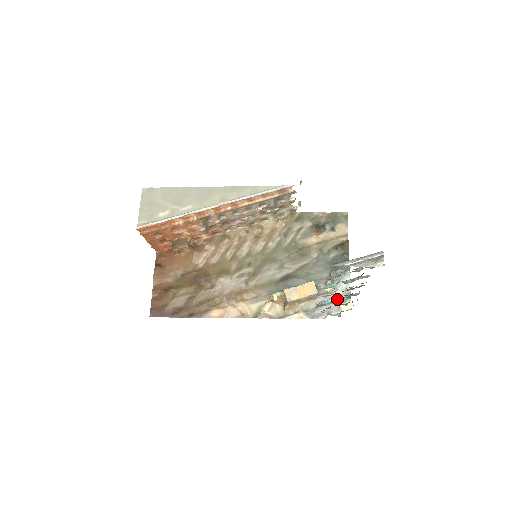
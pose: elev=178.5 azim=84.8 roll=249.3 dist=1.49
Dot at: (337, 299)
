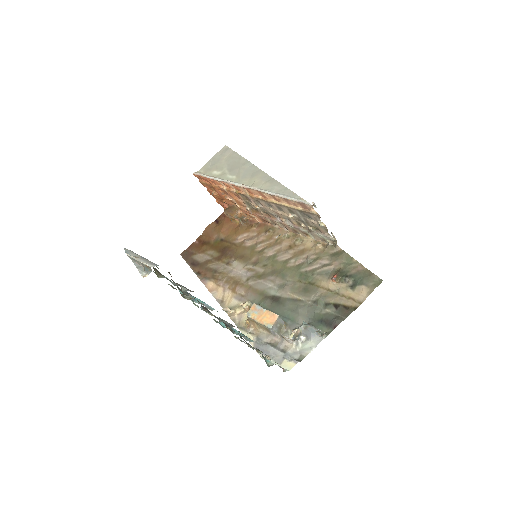
Dot at: (289, 352)
